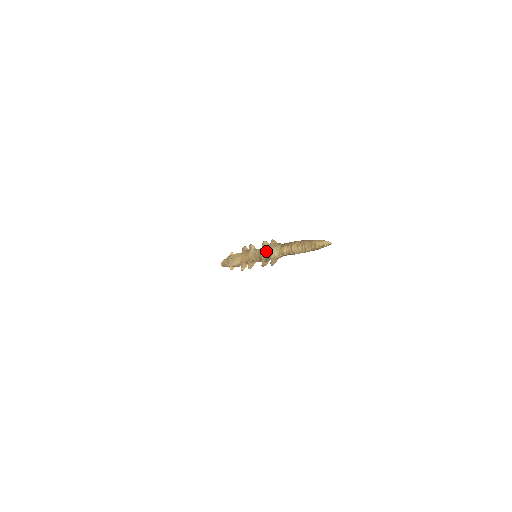
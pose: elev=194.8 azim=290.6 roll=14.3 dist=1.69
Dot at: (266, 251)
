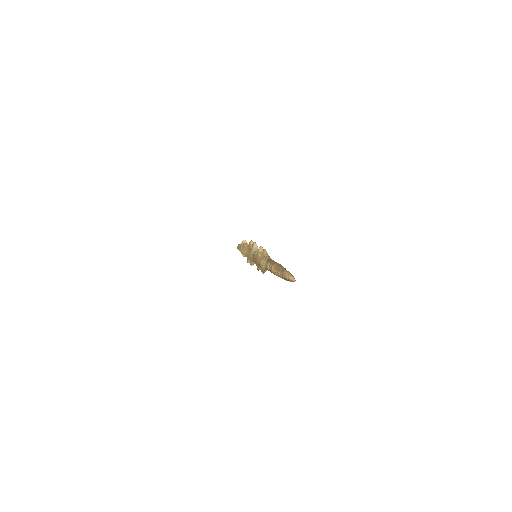
Dot at: (258, 259)
